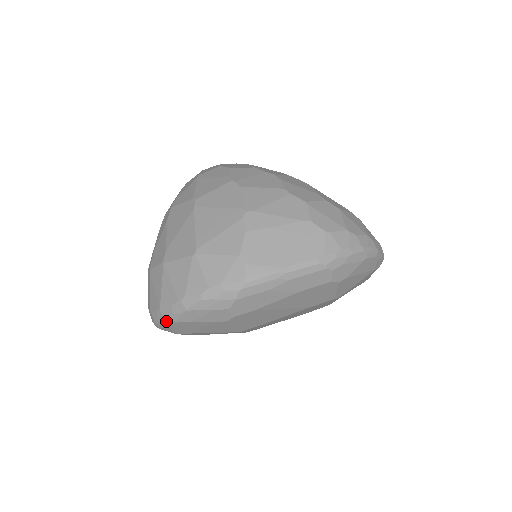
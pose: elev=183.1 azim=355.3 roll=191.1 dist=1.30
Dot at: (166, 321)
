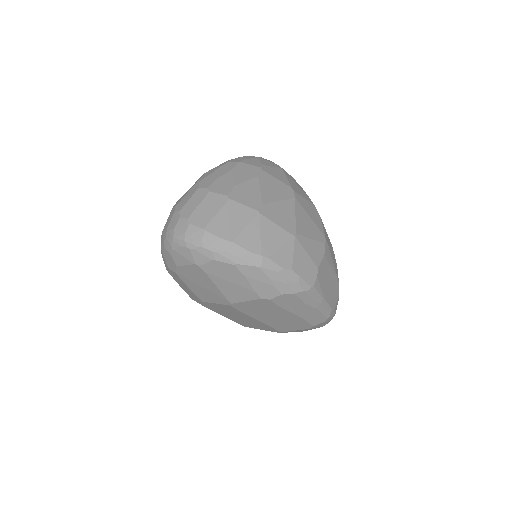
Dot at: (225, 255)
